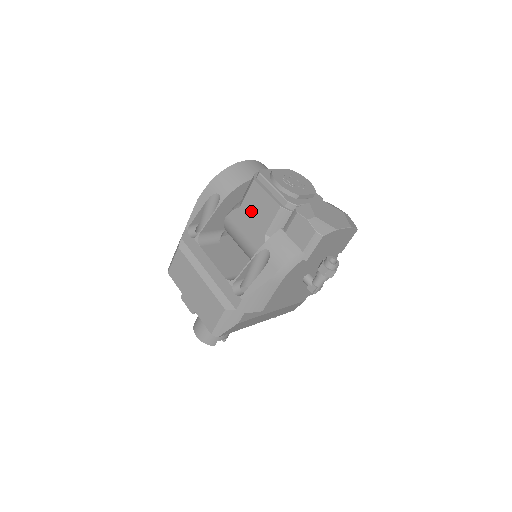
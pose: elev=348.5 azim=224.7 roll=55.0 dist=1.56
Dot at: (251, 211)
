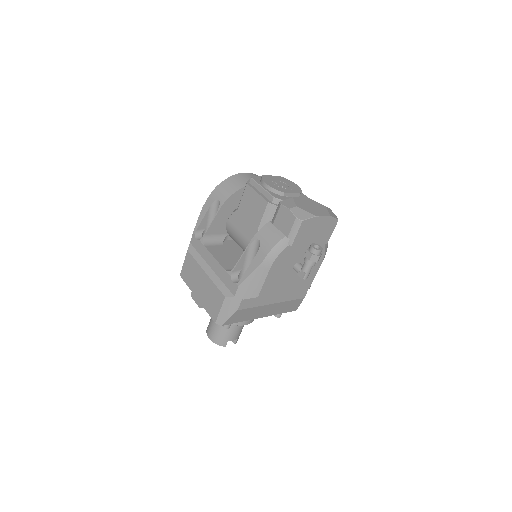
Dot at: (246, 211)
